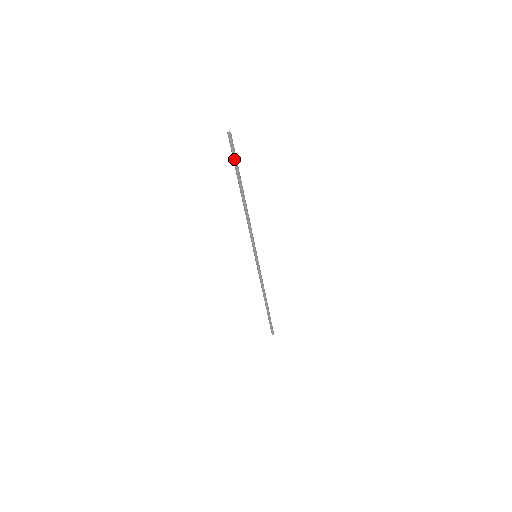
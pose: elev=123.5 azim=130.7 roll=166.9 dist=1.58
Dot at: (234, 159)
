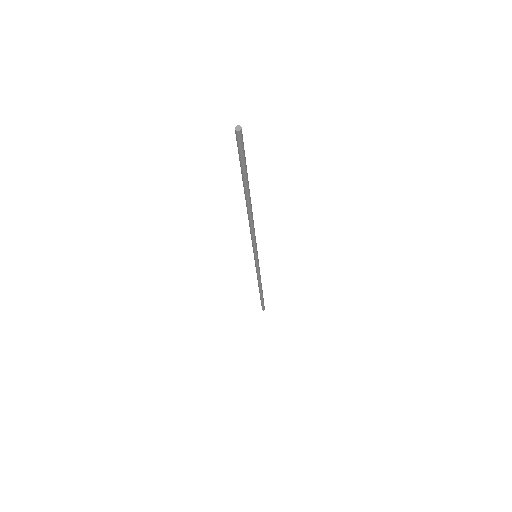
Dot at: (243, 163)
